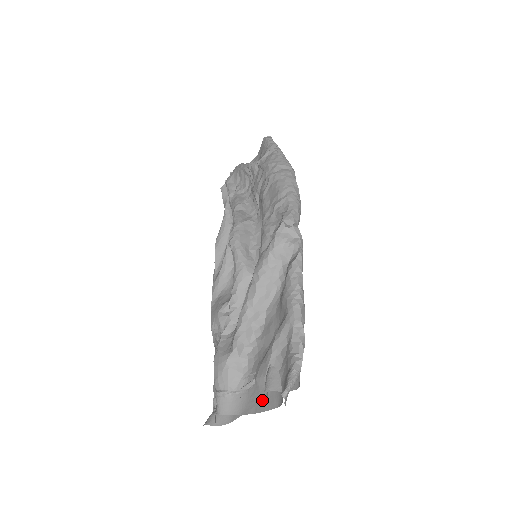
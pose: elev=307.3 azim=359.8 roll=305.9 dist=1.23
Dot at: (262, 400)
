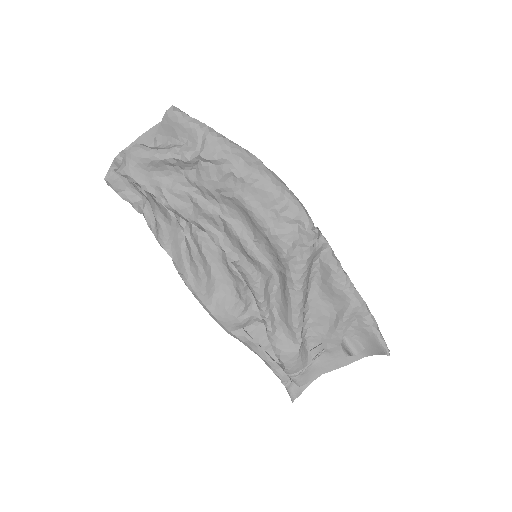
Dot at: (342, 359)
